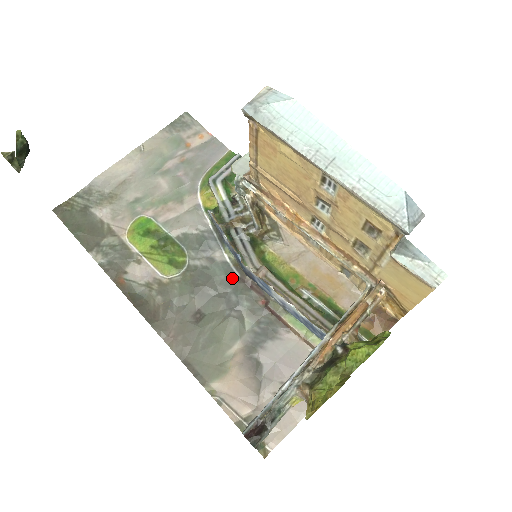
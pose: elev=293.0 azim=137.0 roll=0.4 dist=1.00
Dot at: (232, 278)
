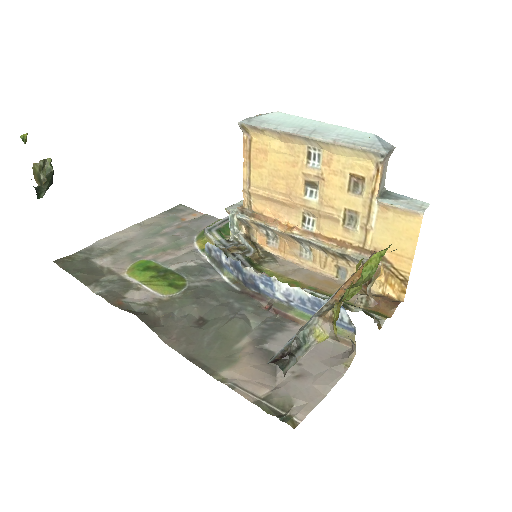
Dot at: (233, 291)
